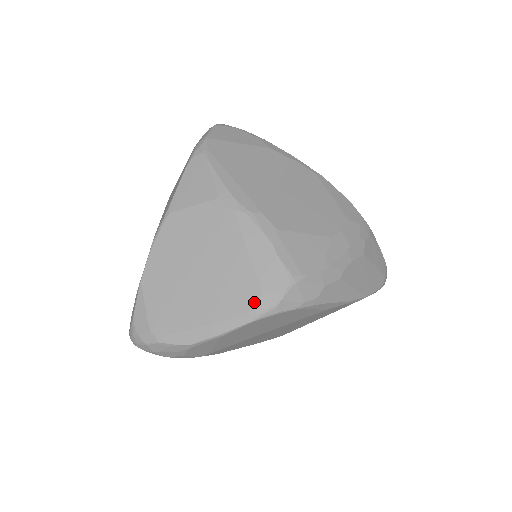
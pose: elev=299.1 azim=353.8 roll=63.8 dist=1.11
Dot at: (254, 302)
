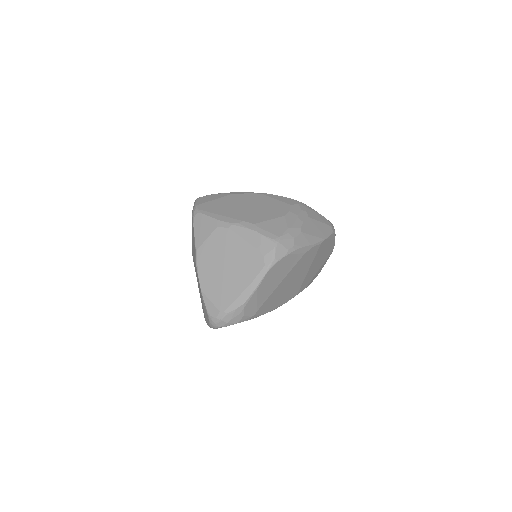
Dot at: (263, 262)
